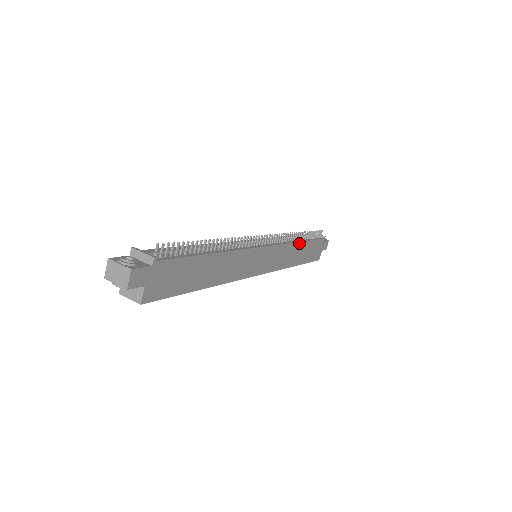
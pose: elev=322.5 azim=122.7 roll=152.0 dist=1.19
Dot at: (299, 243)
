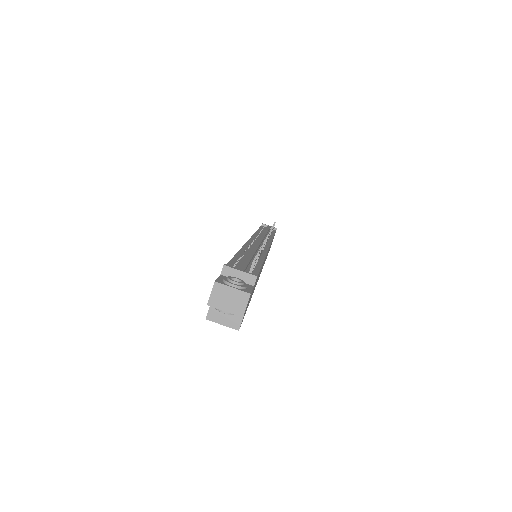
Dot at: occluded
